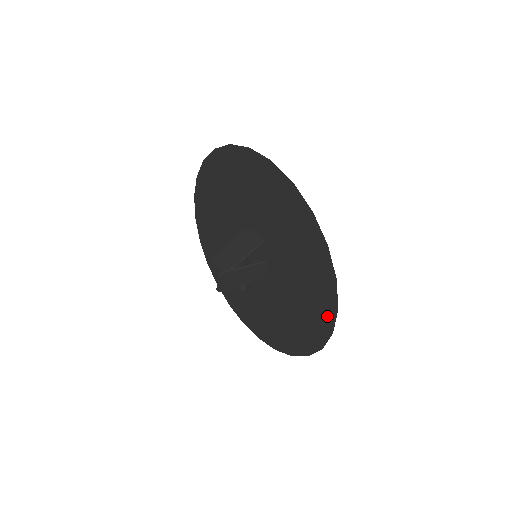
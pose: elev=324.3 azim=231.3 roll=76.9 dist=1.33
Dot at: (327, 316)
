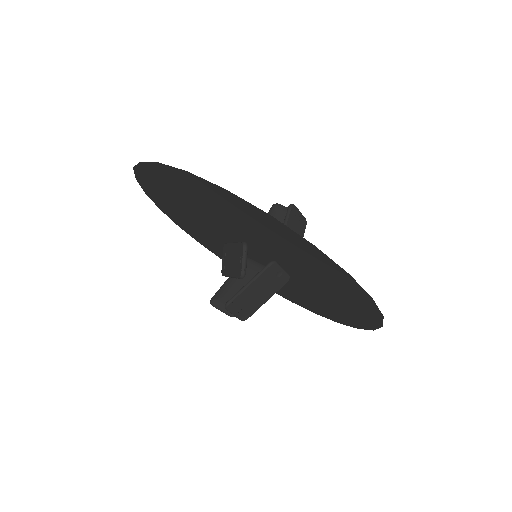
Dot at: (300, 304)
